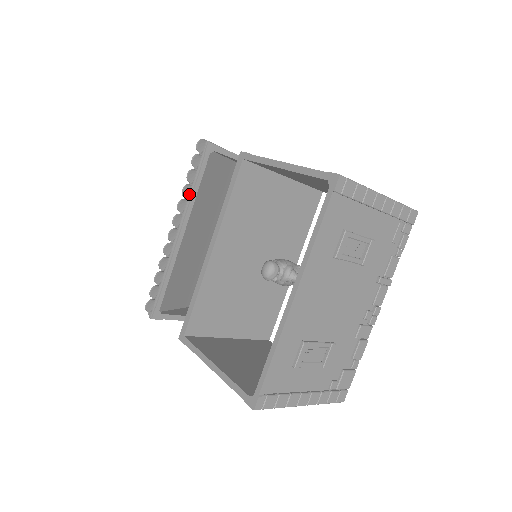
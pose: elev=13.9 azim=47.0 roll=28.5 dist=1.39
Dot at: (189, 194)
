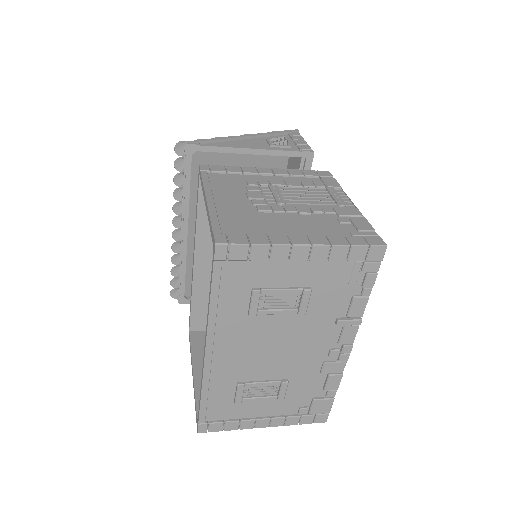
Dot at: (182, 197)
